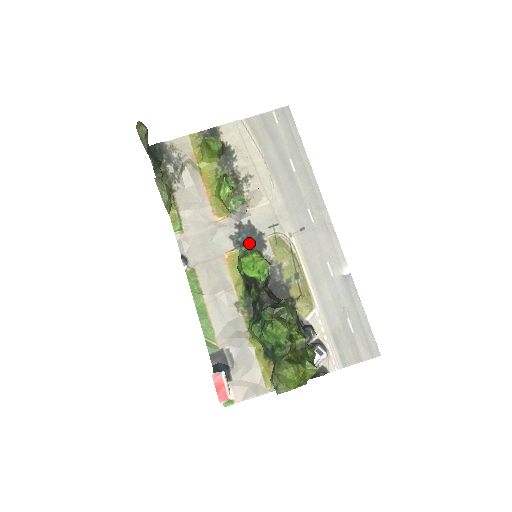
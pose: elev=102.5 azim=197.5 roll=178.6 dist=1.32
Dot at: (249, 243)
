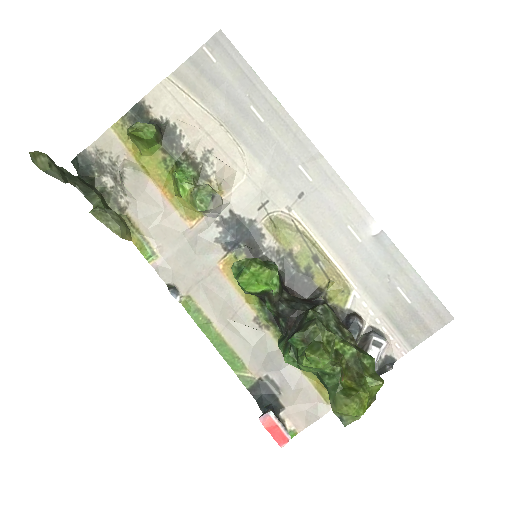
Dot at: (242, 239)
